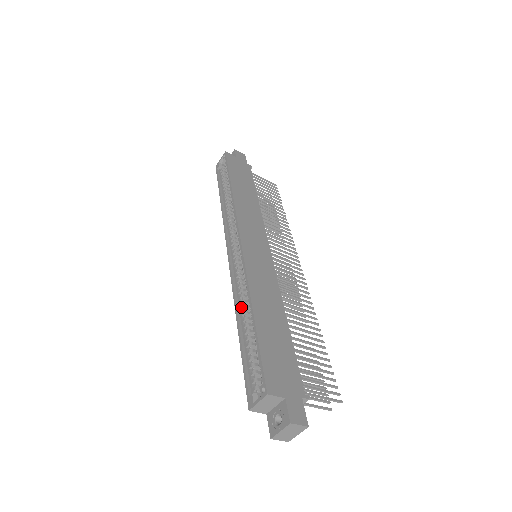
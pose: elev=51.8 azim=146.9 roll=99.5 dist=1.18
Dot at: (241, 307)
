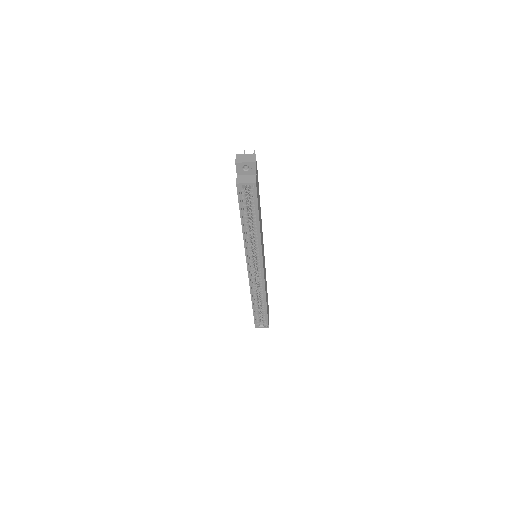
Dot at: (255, 296)
